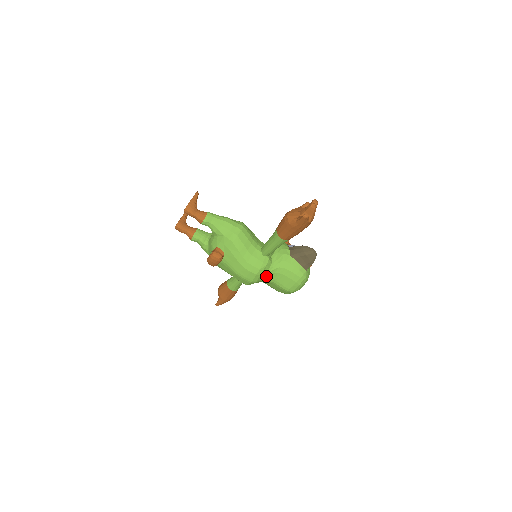
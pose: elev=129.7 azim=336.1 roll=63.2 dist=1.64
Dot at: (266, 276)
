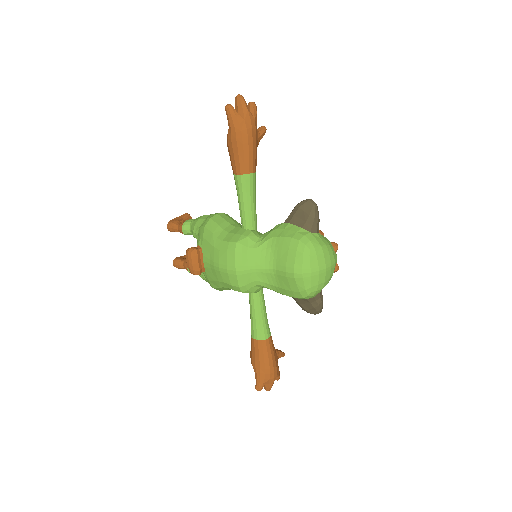
Dot at: (255, 258)
